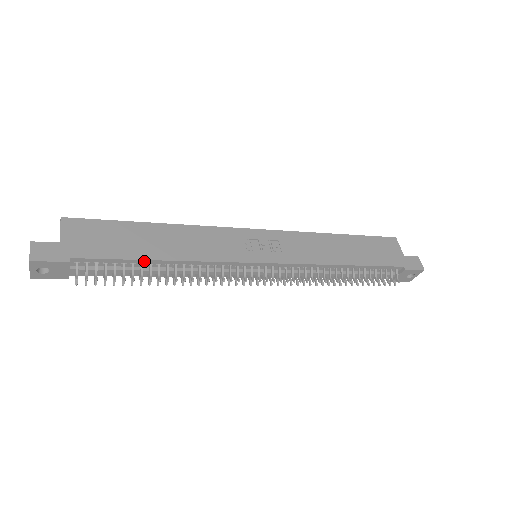
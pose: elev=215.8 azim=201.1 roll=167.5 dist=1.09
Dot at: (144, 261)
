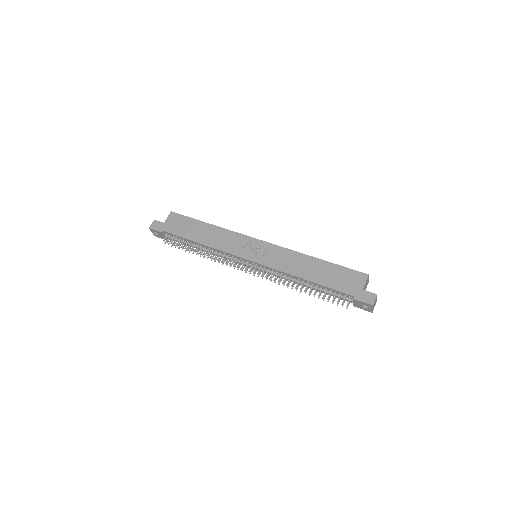
Dot at: (191, 241)
